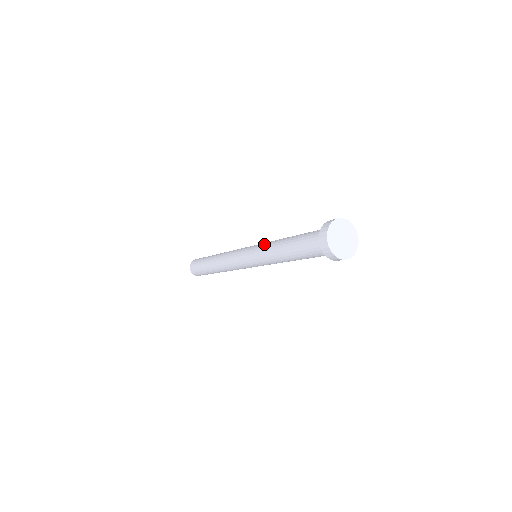
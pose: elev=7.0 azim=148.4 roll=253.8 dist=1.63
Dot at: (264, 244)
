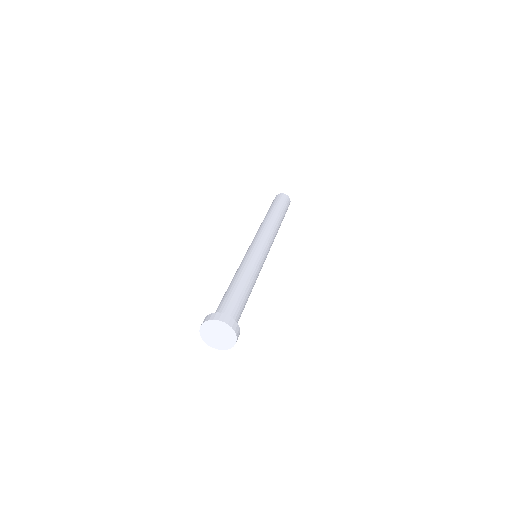
Dot at: occluded
